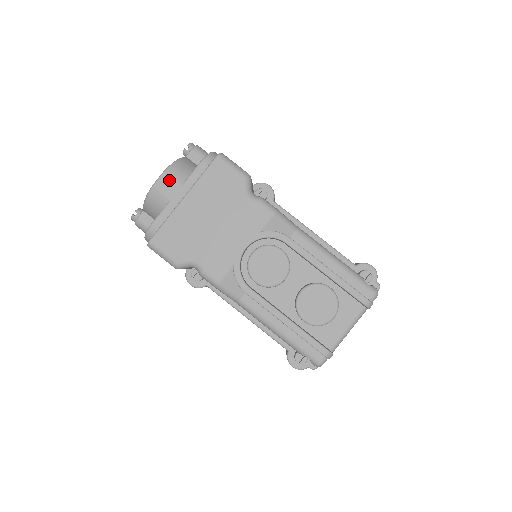
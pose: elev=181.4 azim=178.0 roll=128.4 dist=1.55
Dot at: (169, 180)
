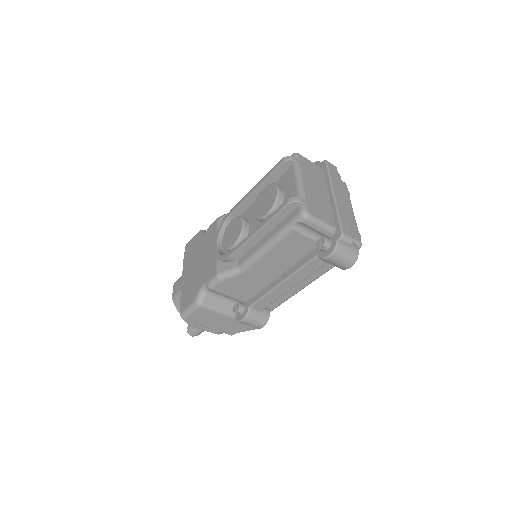
Dot at: (176, 285)
